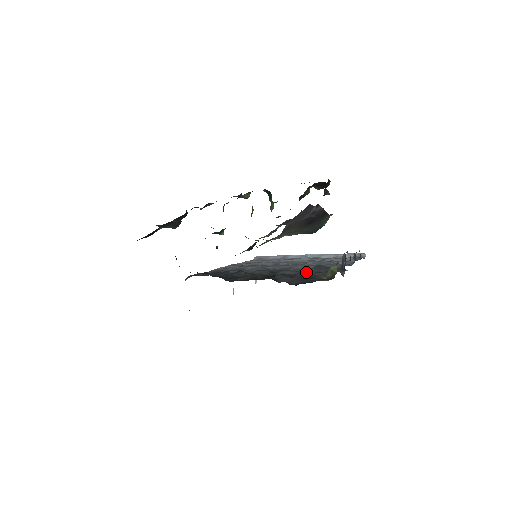
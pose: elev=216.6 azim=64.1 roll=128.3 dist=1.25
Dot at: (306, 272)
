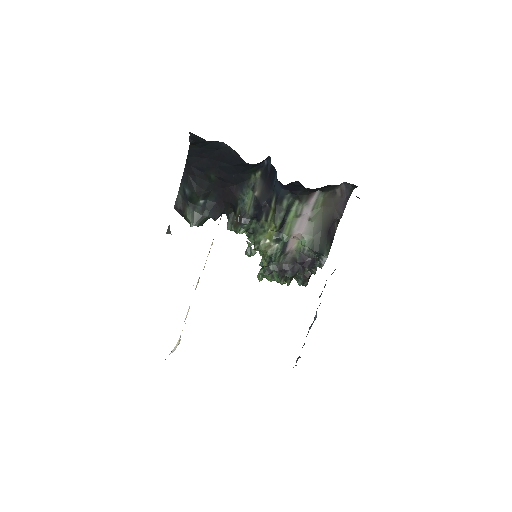
Dot at: occluded
